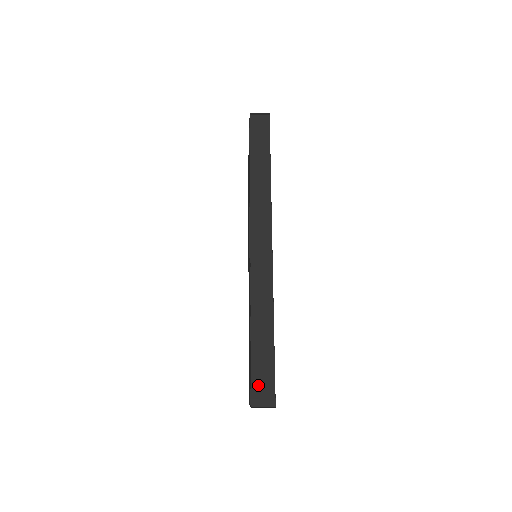
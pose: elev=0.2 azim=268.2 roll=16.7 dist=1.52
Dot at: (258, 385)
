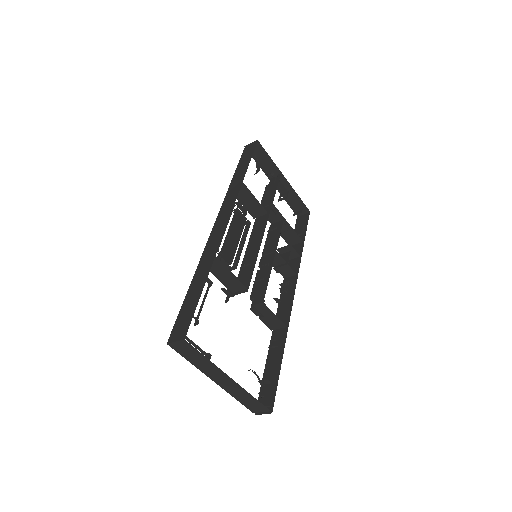
Dot at: (179, 324)
